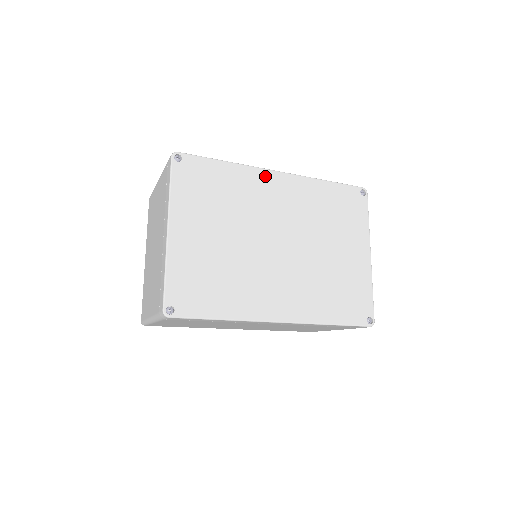
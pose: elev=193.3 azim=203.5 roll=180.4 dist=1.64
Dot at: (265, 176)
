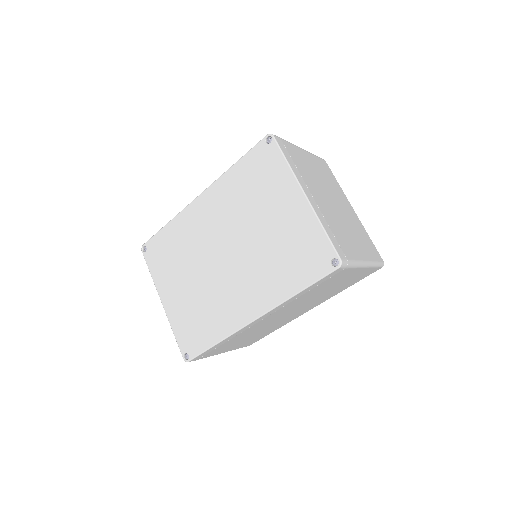
Dot at: (192, 209)
